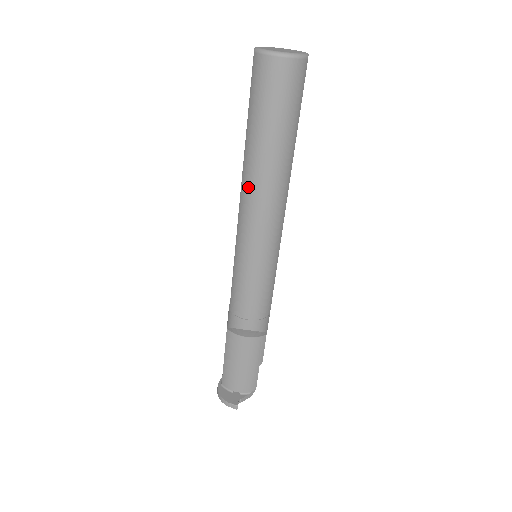
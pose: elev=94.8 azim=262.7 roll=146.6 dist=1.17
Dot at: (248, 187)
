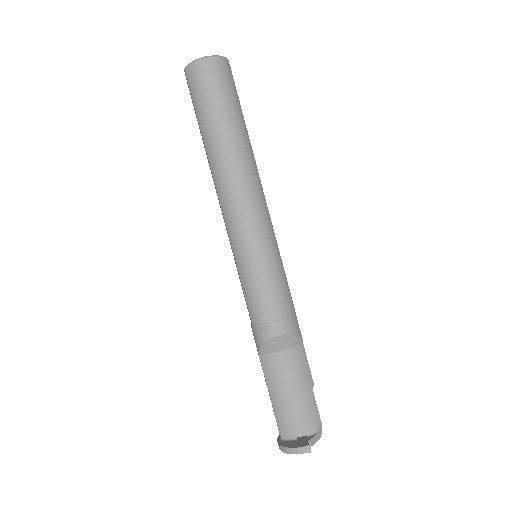
Dot at: (221, 178)
